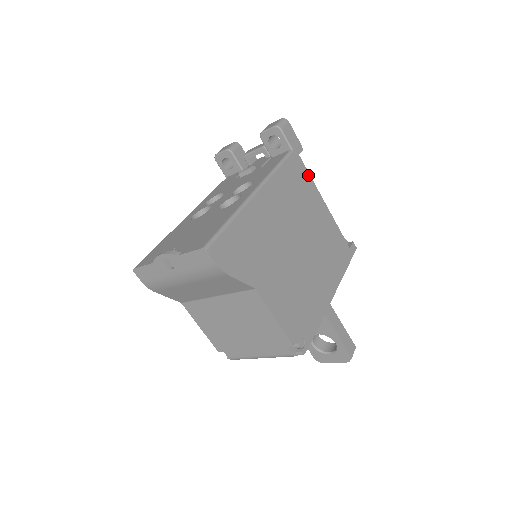
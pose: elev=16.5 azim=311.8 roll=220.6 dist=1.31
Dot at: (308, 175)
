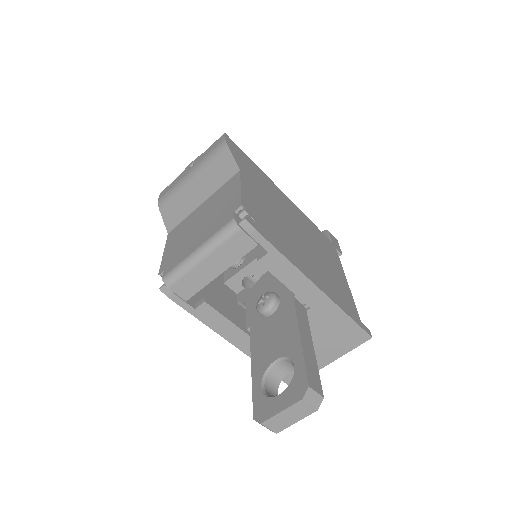
Dot at: (338, 259)
